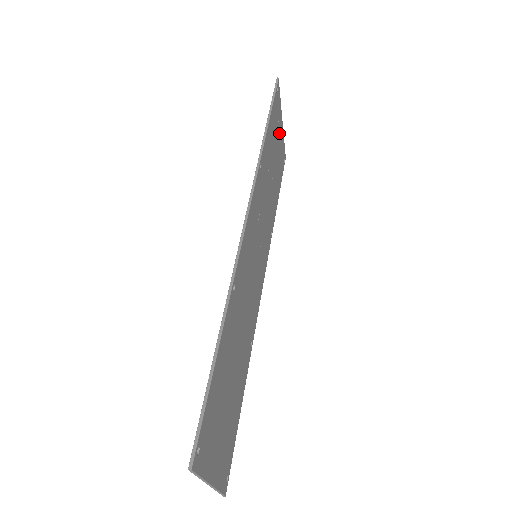
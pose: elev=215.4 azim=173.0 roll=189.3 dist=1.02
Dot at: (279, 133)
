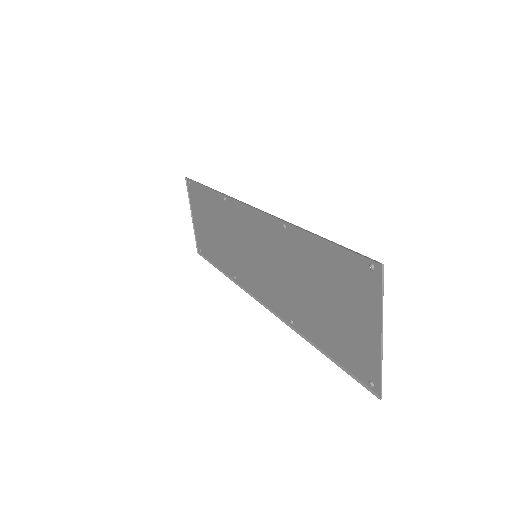
Dot at: (198, 217)
